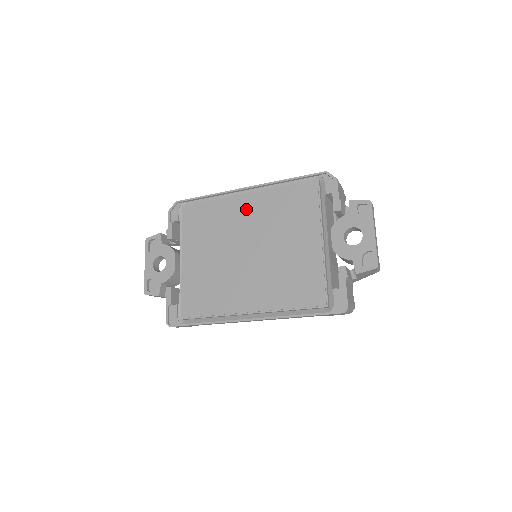
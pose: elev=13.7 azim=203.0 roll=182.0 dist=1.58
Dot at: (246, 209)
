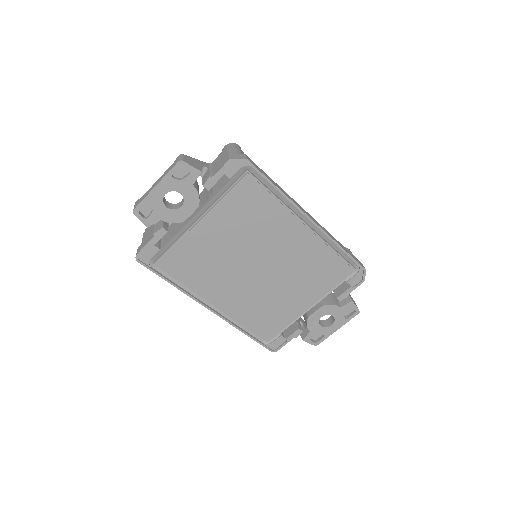
Dot at: (293, 237)
